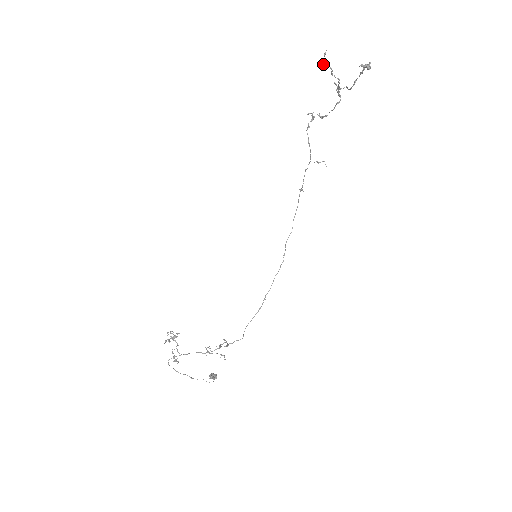
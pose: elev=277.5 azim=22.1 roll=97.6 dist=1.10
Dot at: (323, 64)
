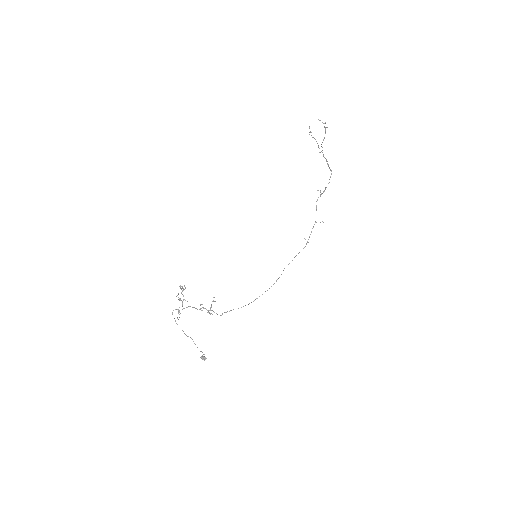
Dot at: occluded
